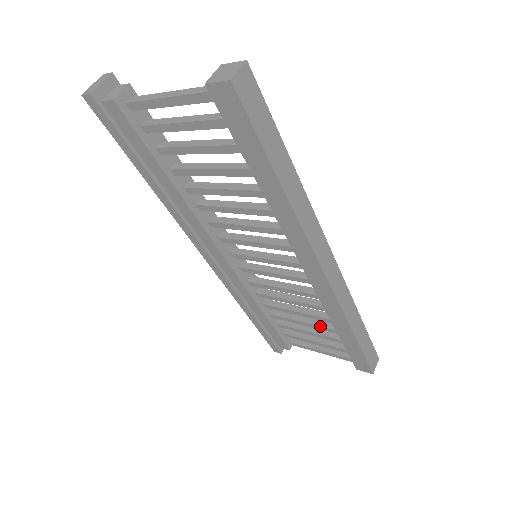
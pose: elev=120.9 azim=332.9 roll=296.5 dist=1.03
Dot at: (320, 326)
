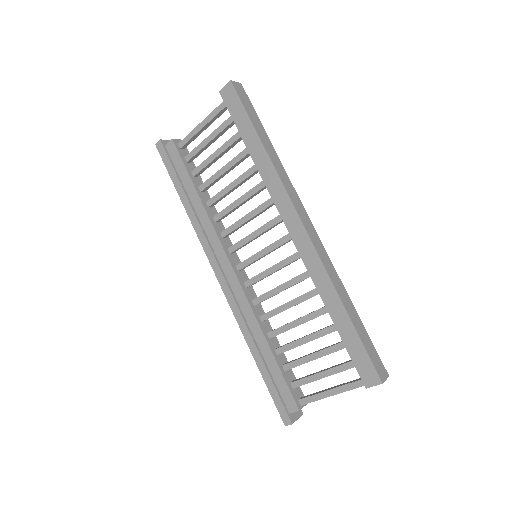
Dot at: (318, 330)
